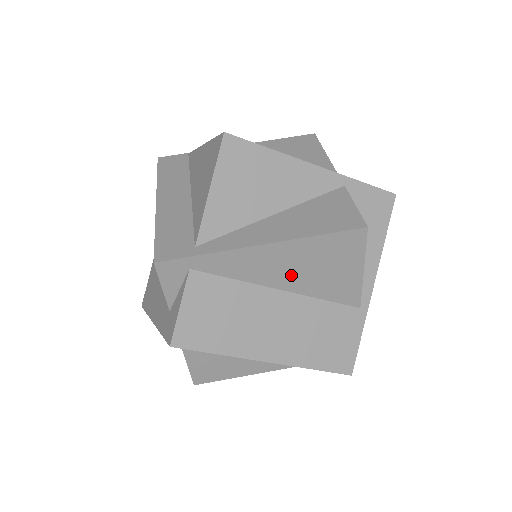
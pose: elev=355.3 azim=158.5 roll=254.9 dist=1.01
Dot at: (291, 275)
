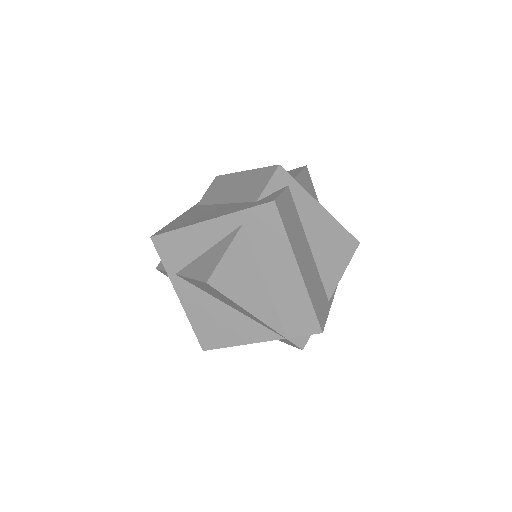
Dot at: (319, 240)
